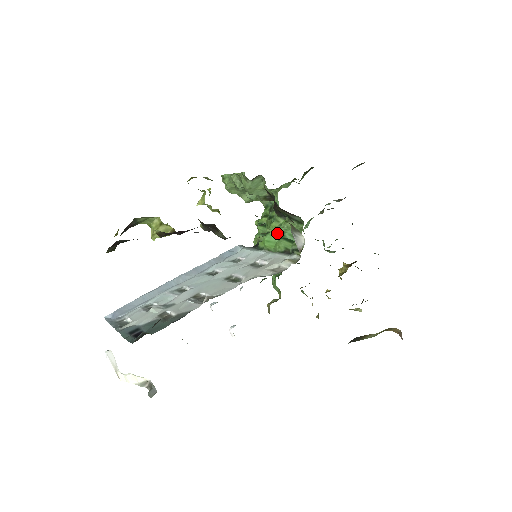
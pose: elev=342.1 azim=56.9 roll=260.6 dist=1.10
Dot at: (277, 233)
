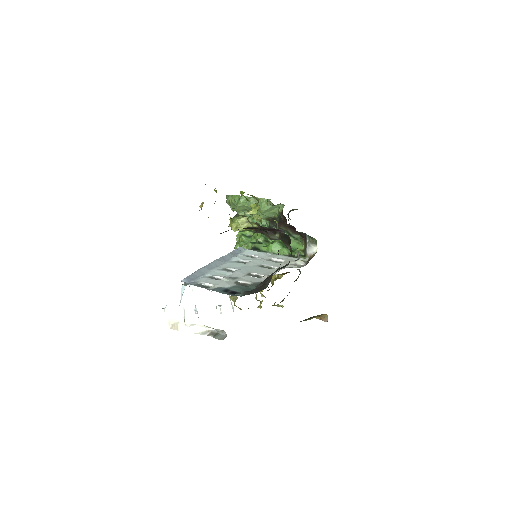
Dot at: (281, 243)
